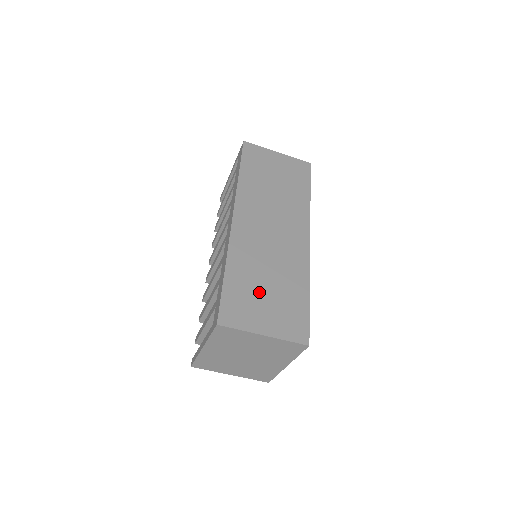
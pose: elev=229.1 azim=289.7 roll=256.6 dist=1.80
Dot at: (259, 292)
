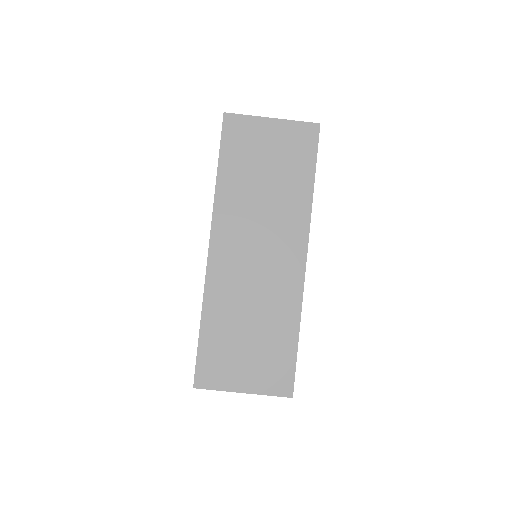
Dot at: (239, 343)
